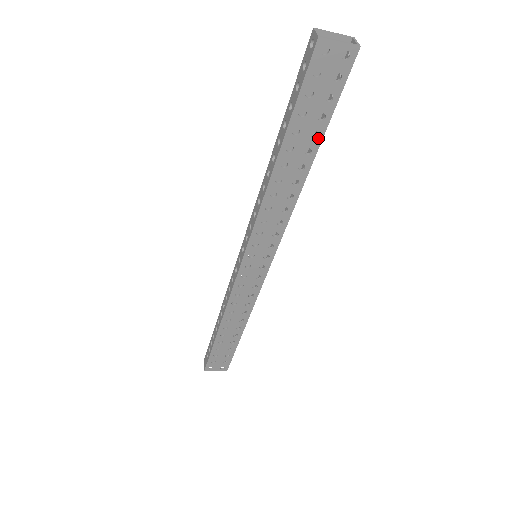
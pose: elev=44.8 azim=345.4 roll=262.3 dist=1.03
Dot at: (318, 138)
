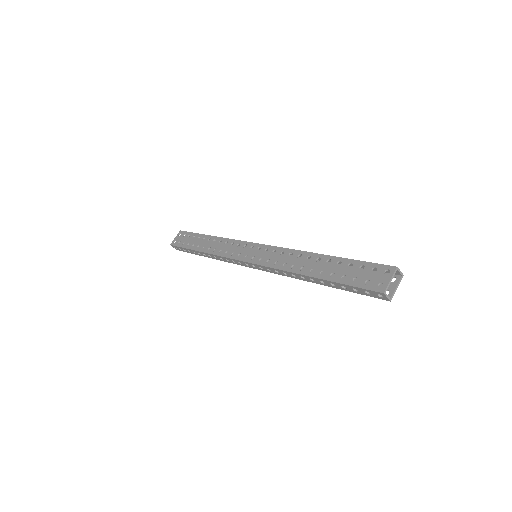
Dot at: occluded
